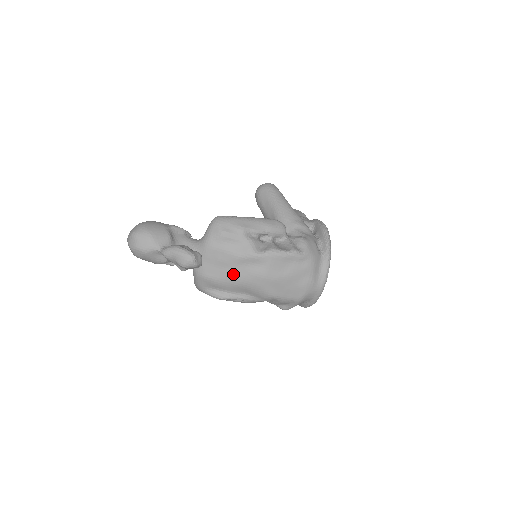
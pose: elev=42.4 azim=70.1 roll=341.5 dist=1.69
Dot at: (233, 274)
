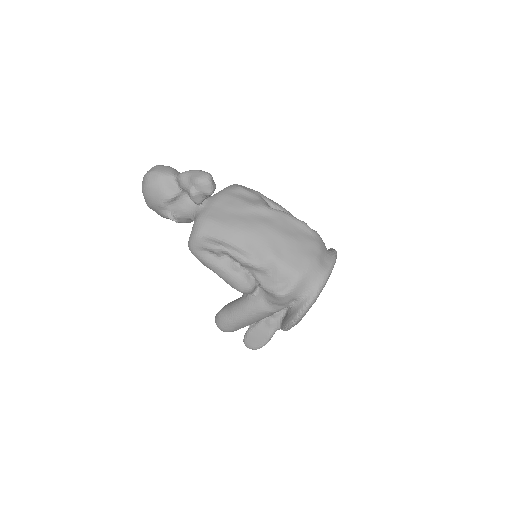
Dot at: (239, 219)
